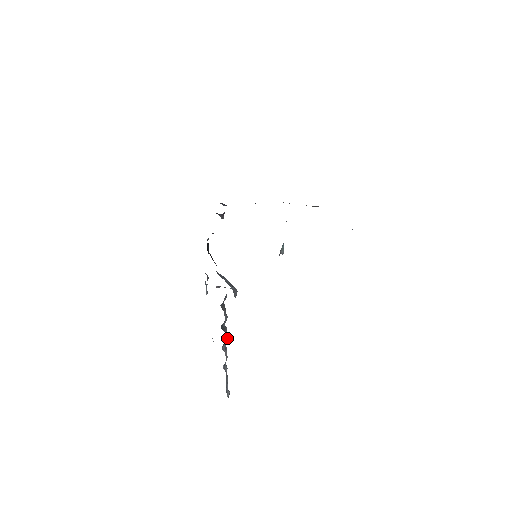
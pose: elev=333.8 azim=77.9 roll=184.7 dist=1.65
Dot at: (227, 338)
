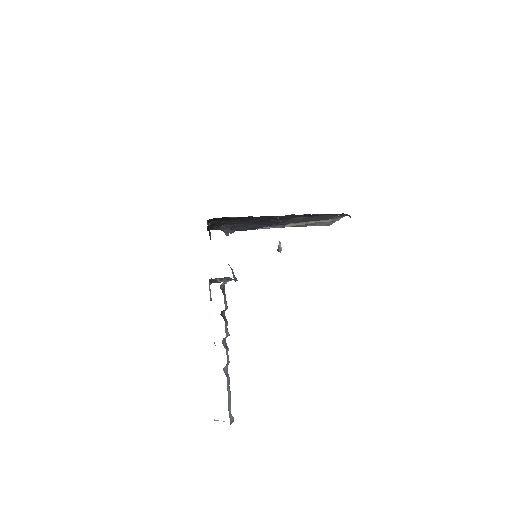
Dot at: (228, 333)
